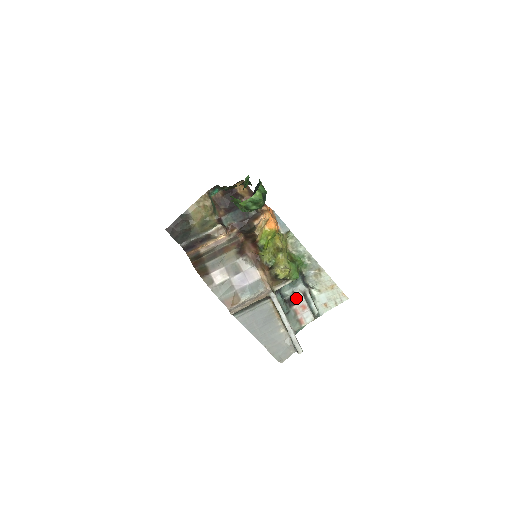
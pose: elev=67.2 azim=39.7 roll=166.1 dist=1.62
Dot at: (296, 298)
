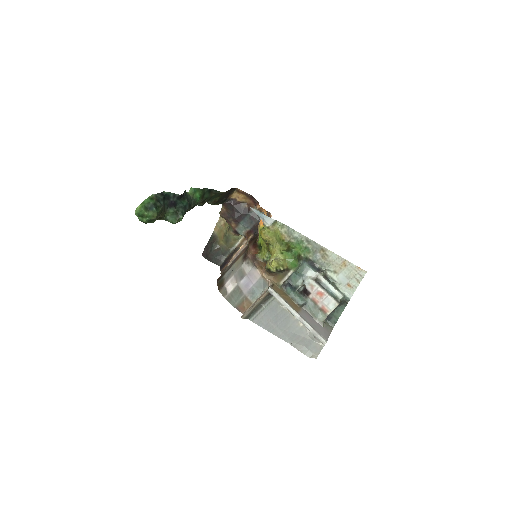
Dot at: (308, 286)
